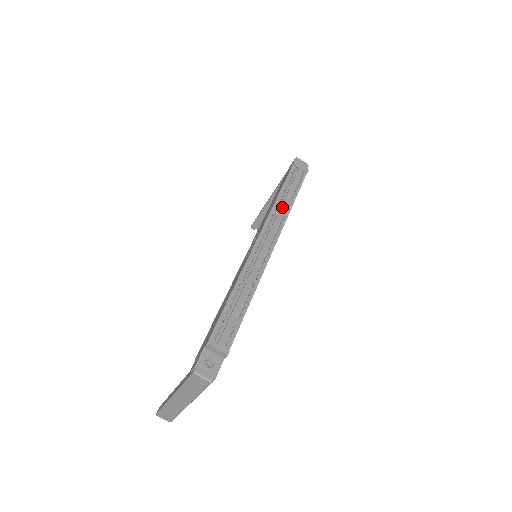
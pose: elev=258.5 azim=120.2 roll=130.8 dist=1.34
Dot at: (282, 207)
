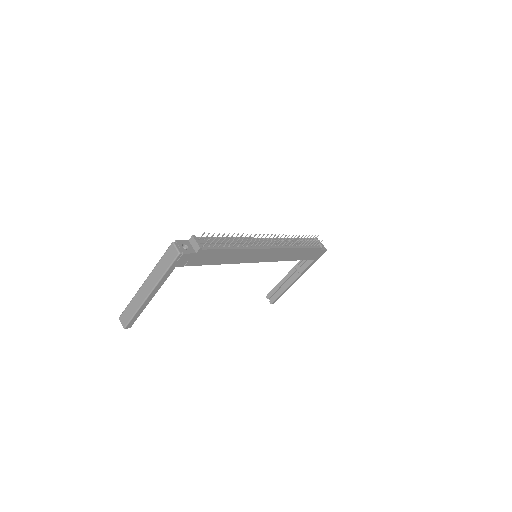
Dot at: (291, 241)
